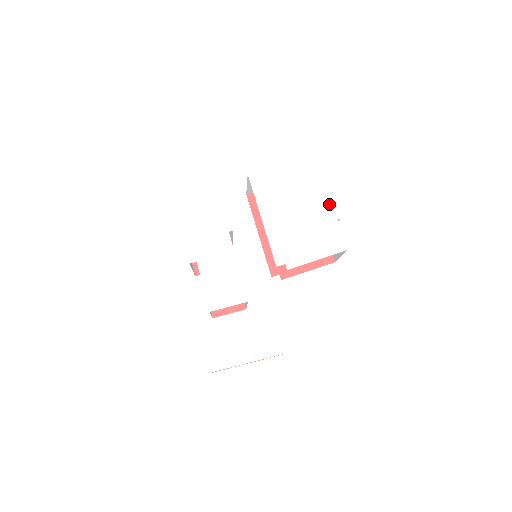
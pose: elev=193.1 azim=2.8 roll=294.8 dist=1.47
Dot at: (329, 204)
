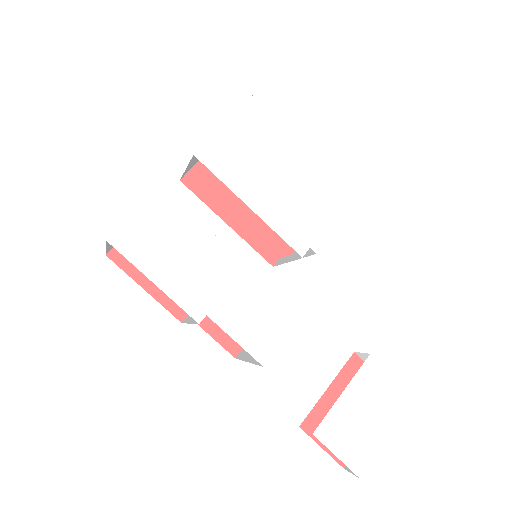
Dot at: (312, 142)
